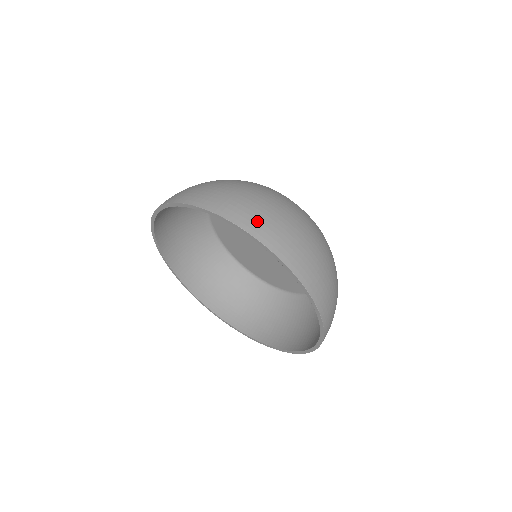
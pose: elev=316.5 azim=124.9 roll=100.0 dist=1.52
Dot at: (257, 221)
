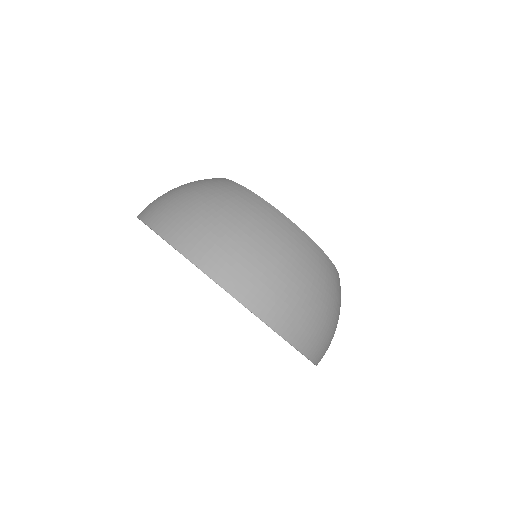
Dot at: occluded
